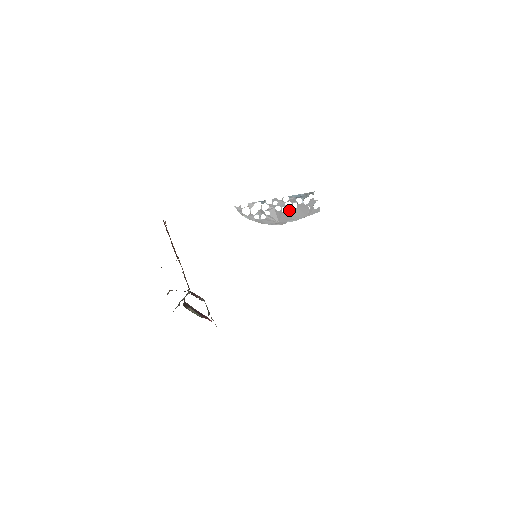
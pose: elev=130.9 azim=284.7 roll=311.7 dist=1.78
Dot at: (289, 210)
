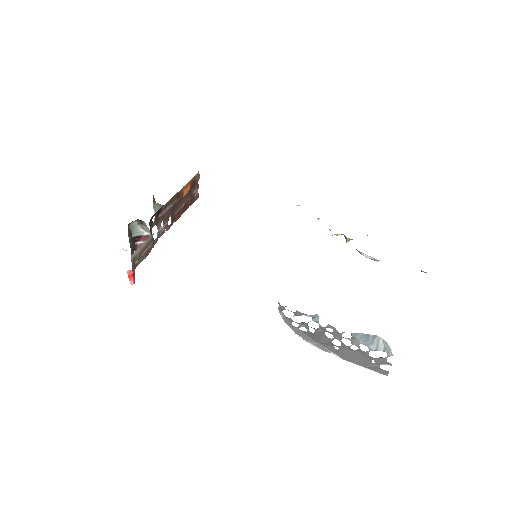
Dot at: (343, 346)
